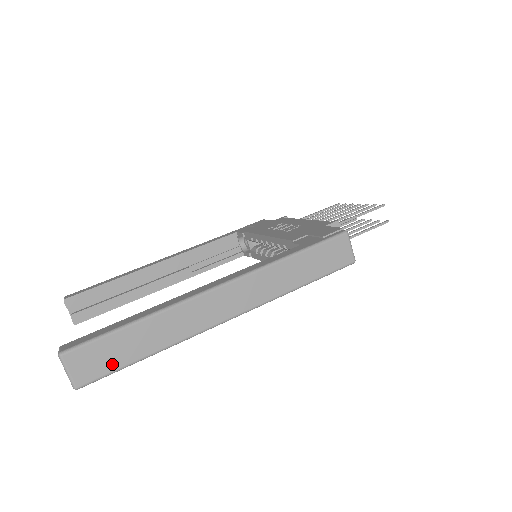
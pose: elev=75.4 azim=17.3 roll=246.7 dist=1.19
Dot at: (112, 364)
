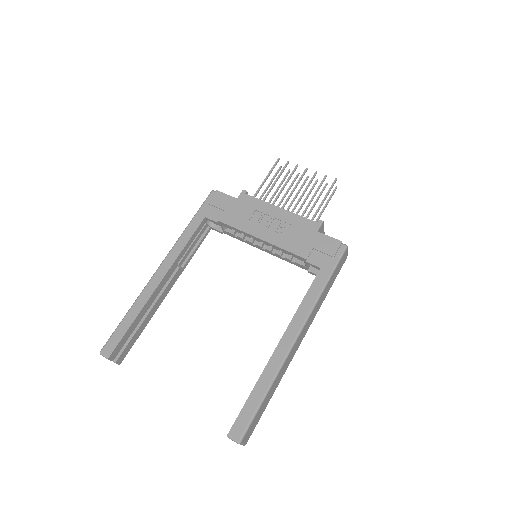
Dot at: (258, 420)
